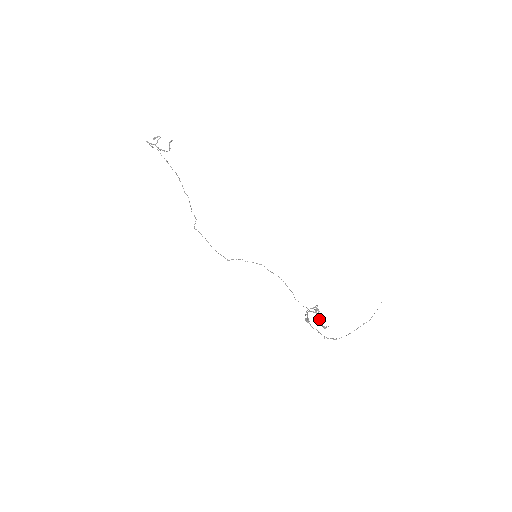
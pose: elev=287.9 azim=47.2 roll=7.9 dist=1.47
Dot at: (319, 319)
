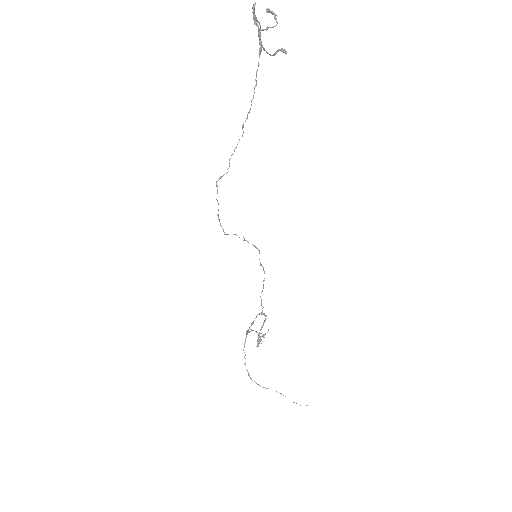
Dot at: (256, 346)
